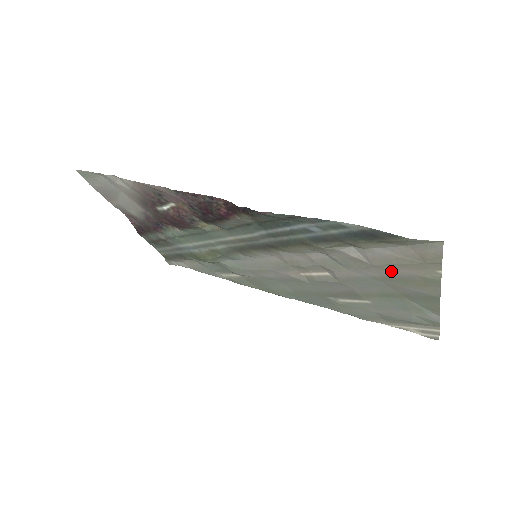
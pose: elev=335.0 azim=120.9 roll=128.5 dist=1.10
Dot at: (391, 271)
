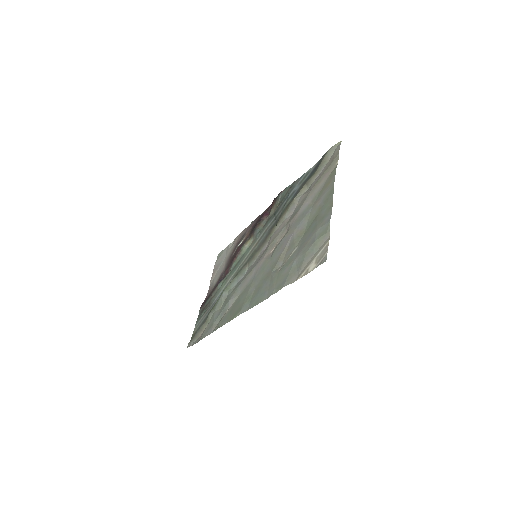
Dot at: (318, 187)
